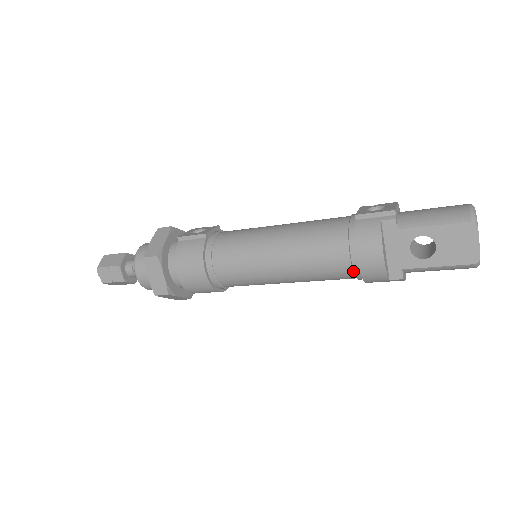
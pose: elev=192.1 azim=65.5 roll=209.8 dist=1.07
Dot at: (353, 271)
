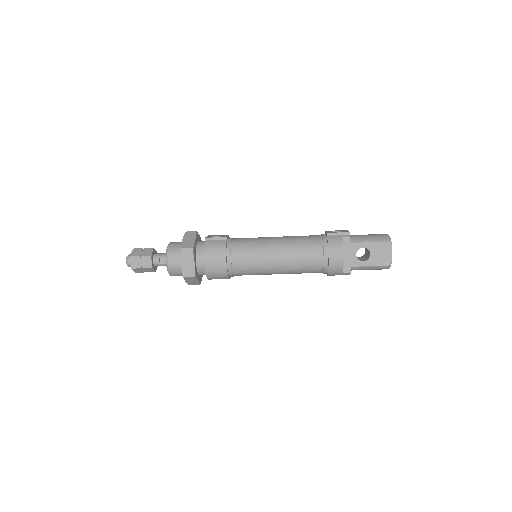
Dot at: (323, 266)
